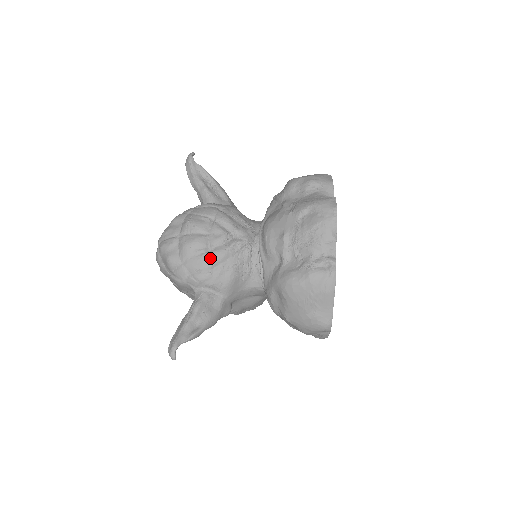
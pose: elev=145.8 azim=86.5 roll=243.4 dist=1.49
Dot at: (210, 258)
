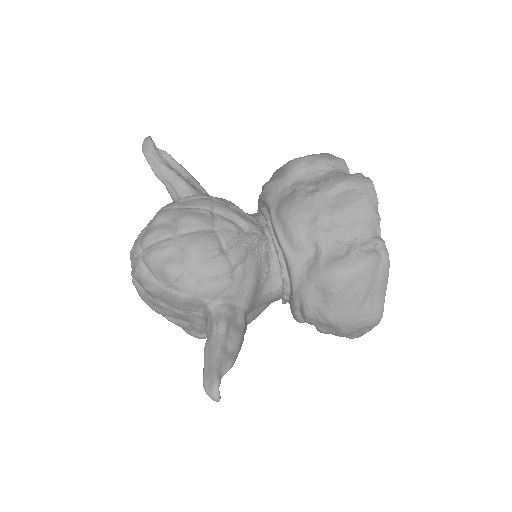
Dot at: (228, 259)
